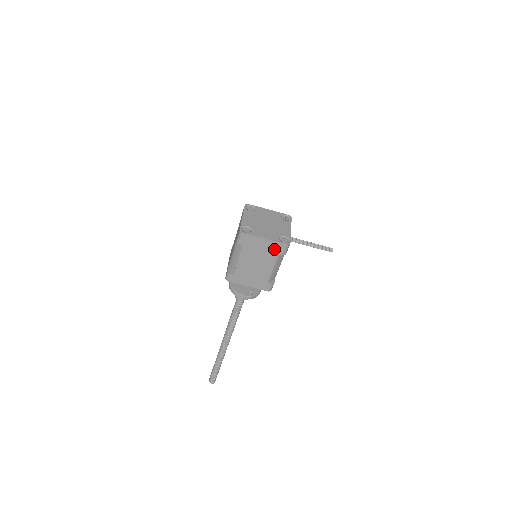
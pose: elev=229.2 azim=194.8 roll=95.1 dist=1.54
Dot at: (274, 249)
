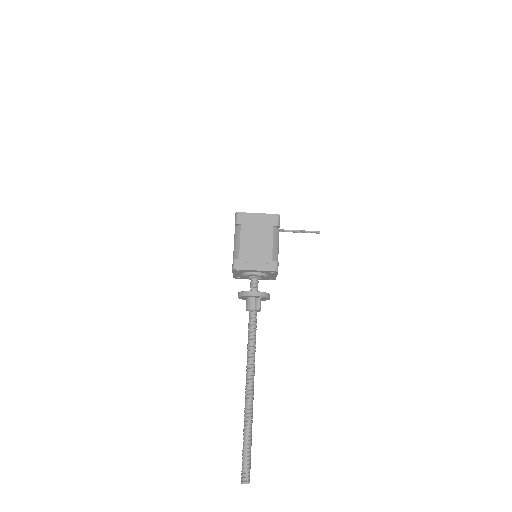
Dot at: (268, 221)
